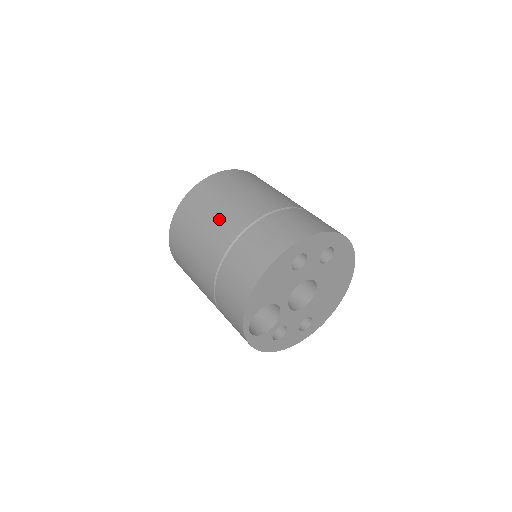
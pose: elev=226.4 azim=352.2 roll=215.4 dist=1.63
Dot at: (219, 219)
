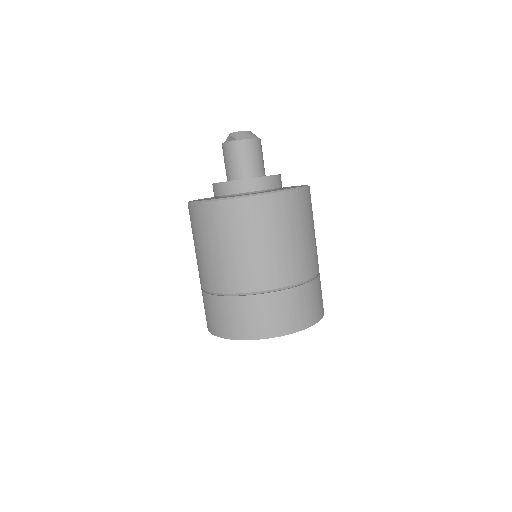
Dot at: (277, 256)
